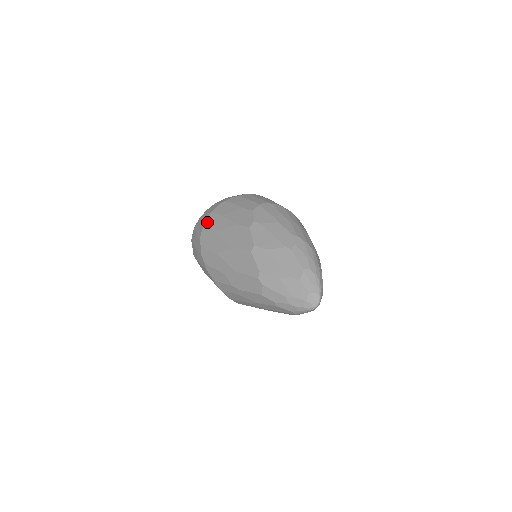
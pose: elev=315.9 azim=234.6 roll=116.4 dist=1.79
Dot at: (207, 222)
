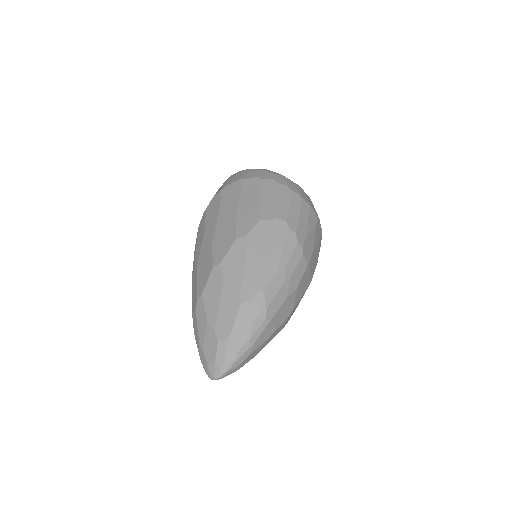
Dot at: (229, 187)
